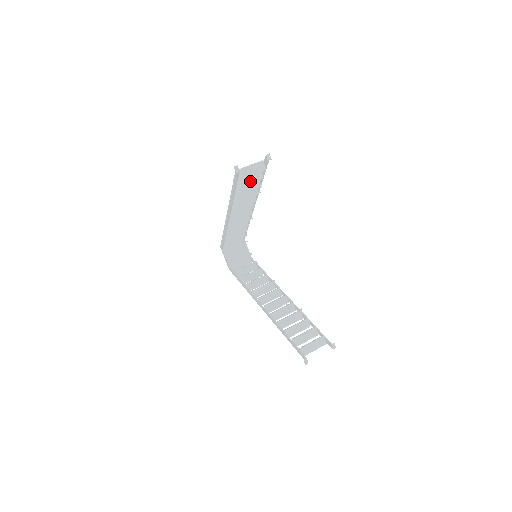
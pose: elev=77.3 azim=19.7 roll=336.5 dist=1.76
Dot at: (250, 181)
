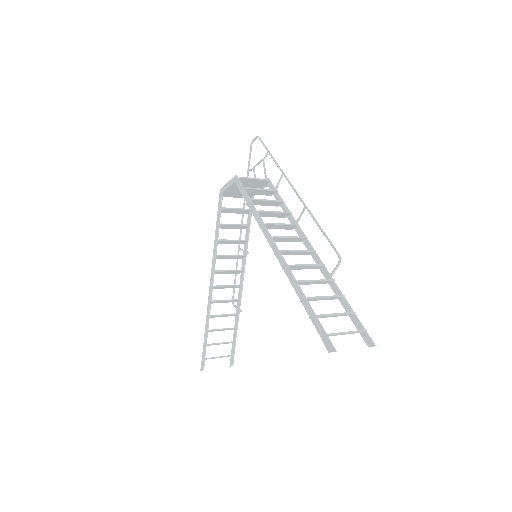
Dot at: (331, 316)
